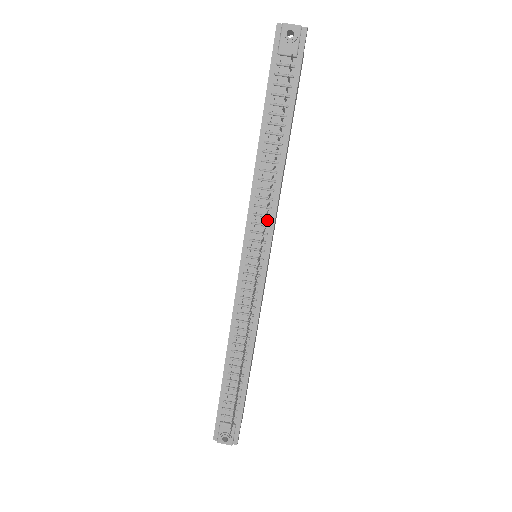
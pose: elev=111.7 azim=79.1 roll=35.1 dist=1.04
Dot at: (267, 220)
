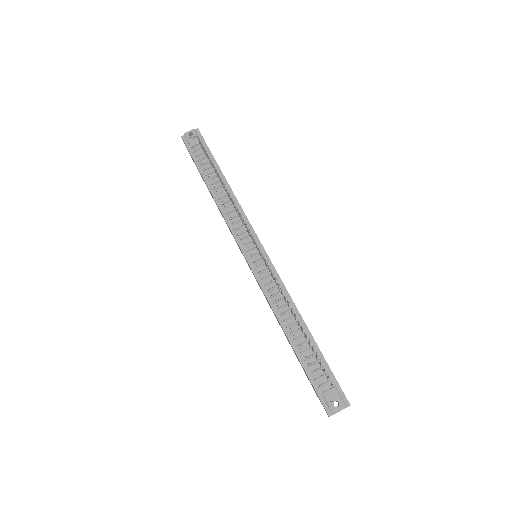
Dot at: occluded
